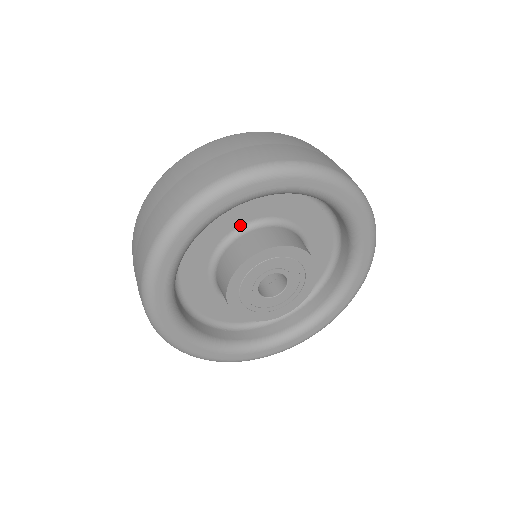
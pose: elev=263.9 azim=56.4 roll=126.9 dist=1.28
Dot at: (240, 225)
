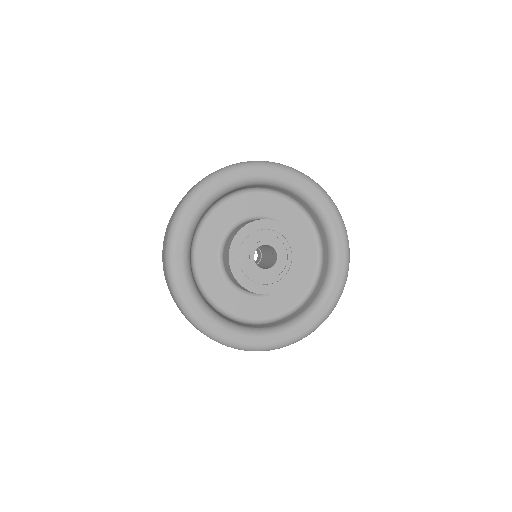
Dot at: (244, 217)
